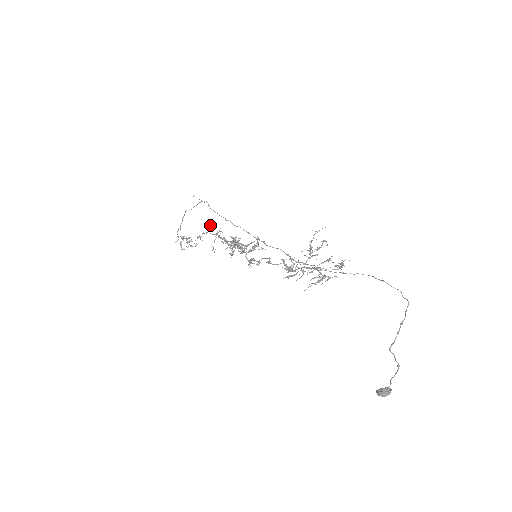
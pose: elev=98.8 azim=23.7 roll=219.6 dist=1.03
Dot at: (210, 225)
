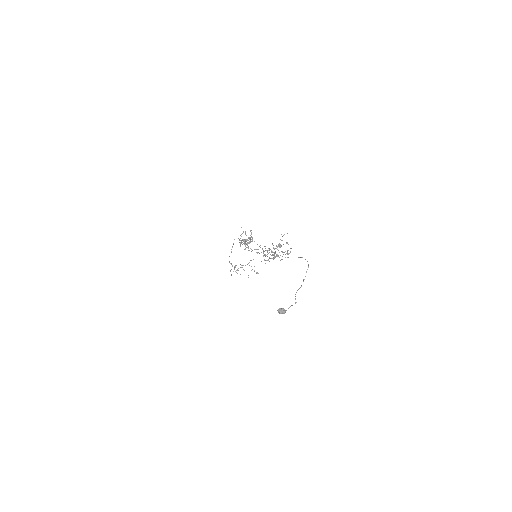
Dot at: occluded
